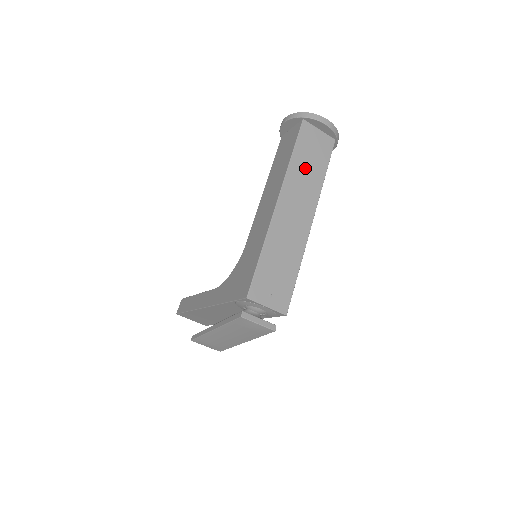
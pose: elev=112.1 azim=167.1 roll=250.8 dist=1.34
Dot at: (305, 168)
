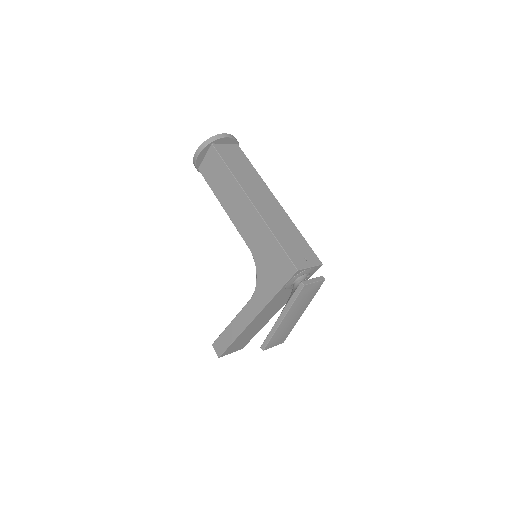
Dot at: (243, 172)
